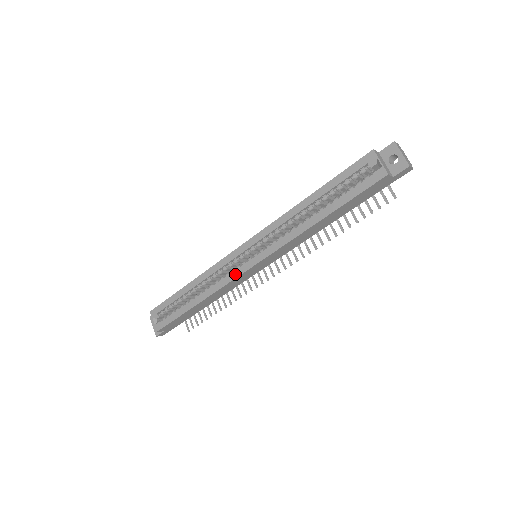
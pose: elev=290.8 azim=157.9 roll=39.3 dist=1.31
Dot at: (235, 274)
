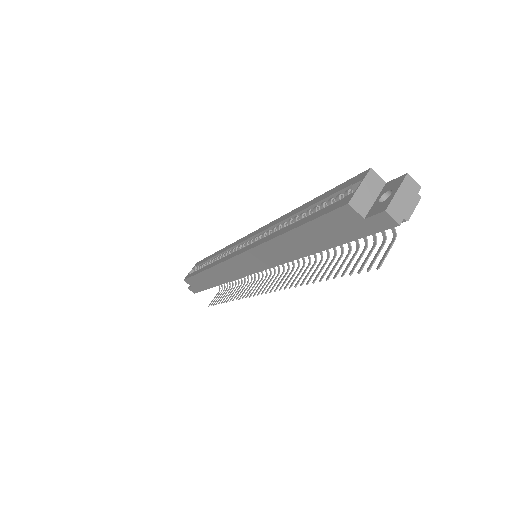
Dot at: (227, 257)
